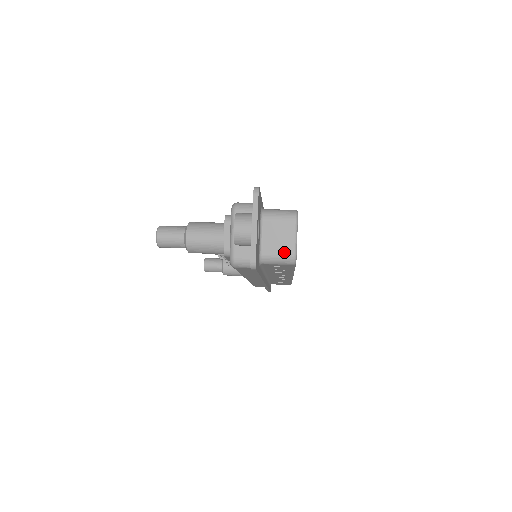
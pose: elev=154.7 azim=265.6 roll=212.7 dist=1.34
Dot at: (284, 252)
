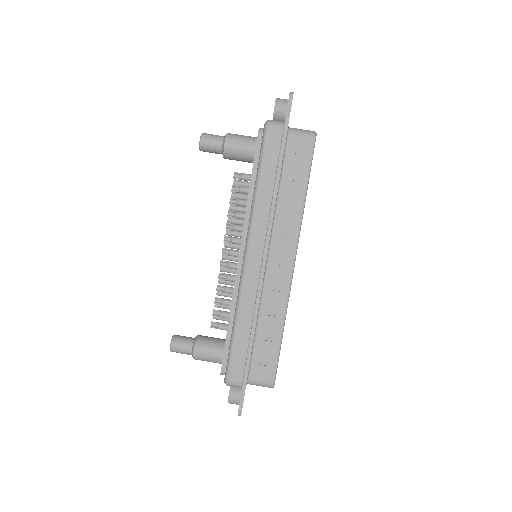
Dot at: occluded
